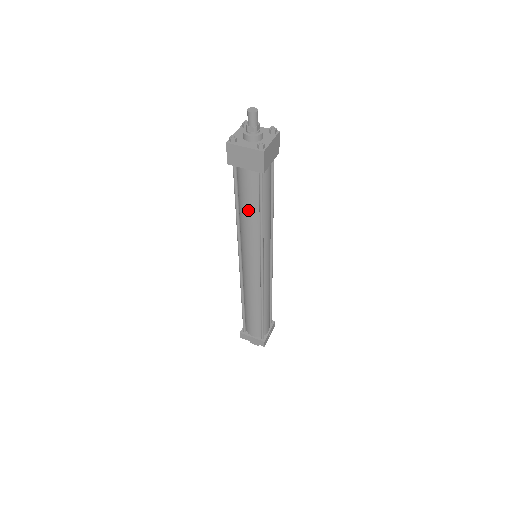
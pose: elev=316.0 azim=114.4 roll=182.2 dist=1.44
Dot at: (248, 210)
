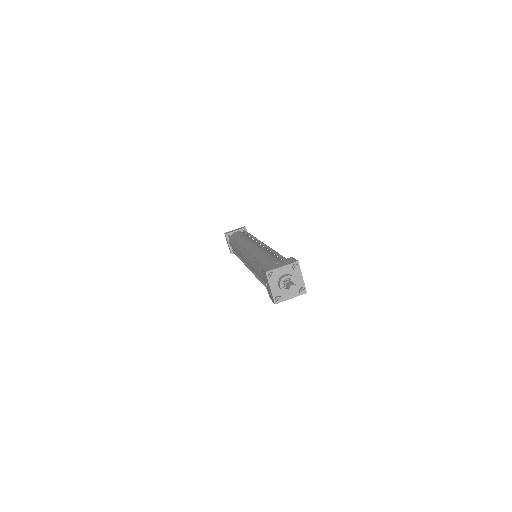
Dot at: occluded
